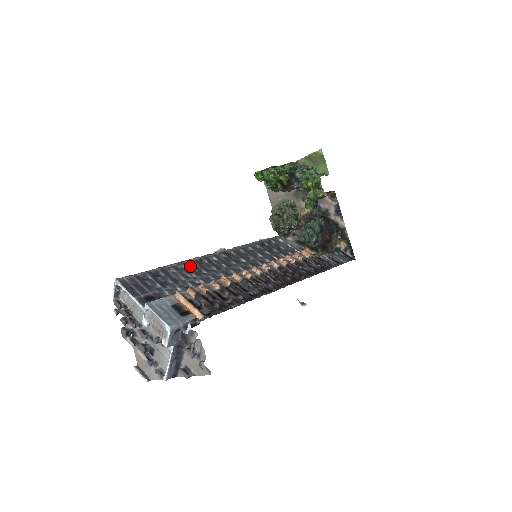
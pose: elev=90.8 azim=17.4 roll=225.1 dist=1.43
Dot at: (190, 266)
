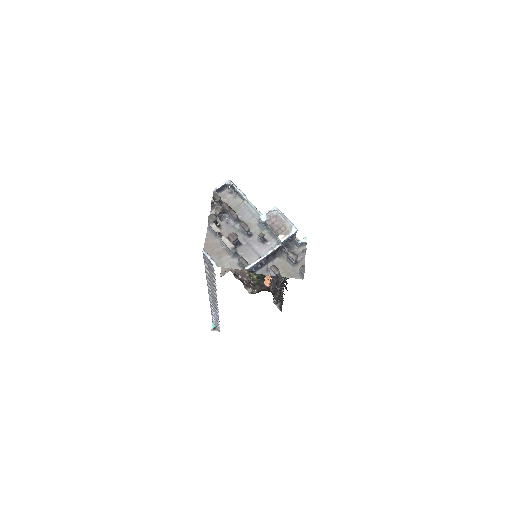
Dot at: occluded
